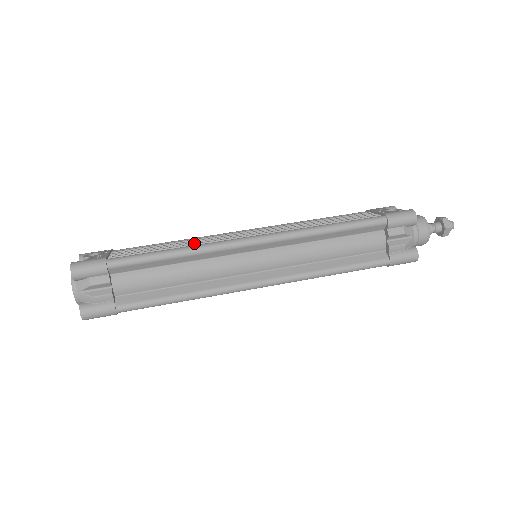
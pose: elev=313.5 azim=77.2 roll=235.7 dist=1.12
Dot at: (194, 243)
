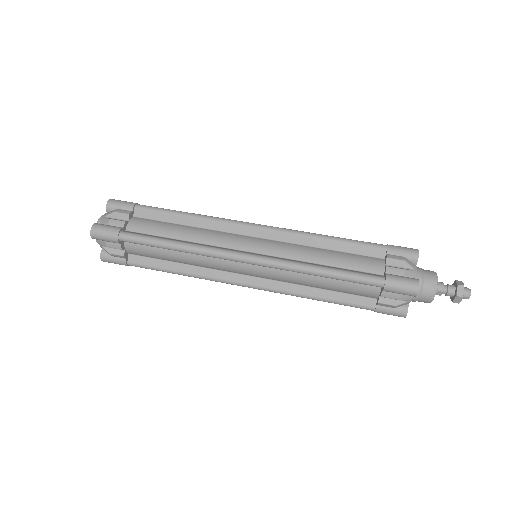
Dot at: occluded
